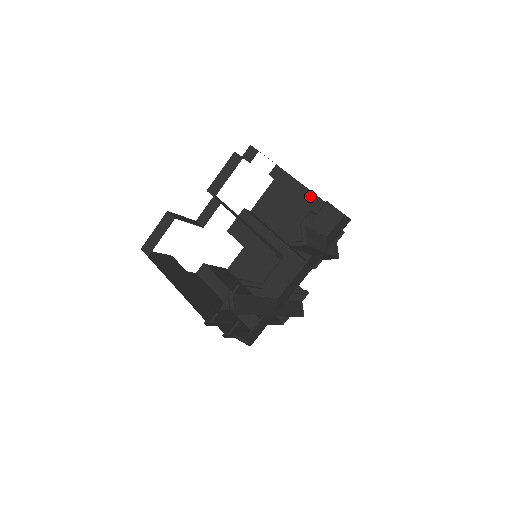
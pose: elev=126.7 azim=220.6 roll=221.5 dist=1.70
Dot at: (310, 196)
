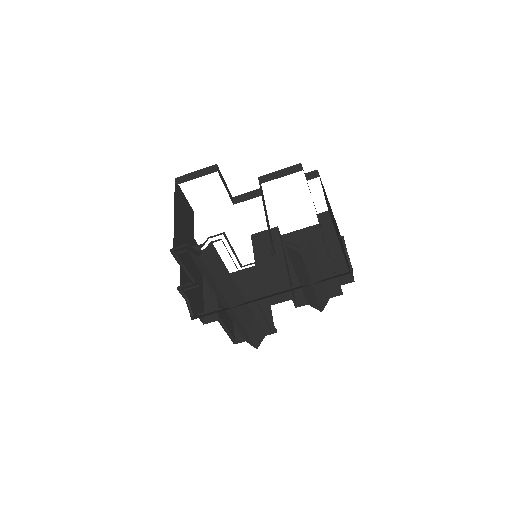
Dot at: (336, 247)
